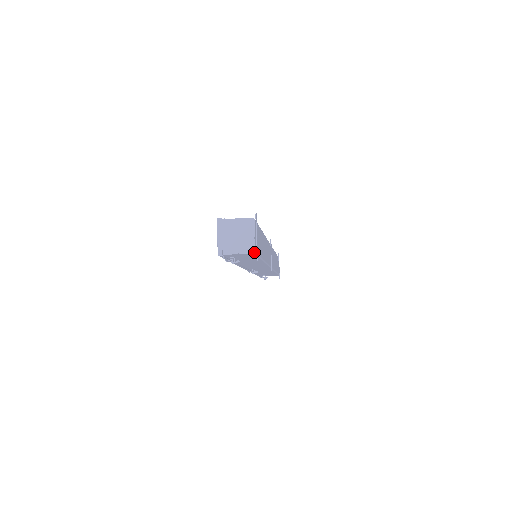
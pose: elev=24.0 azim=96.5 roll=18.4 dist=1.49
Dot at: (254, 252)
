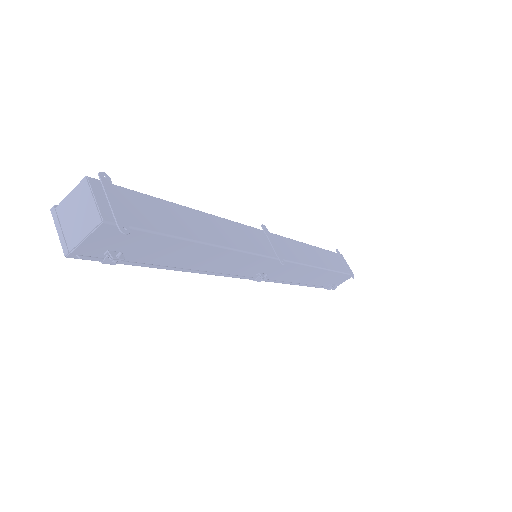
Dot at: (100, 221)
